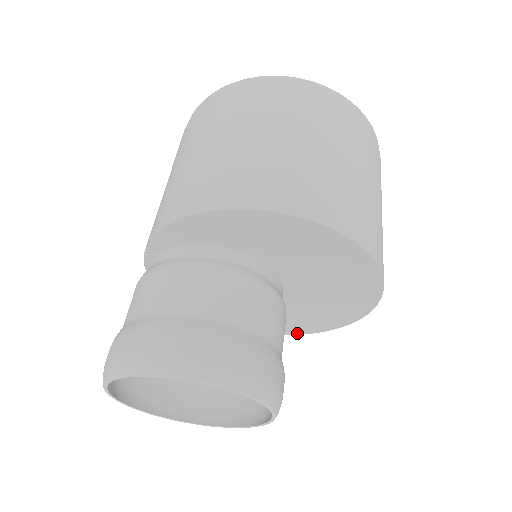
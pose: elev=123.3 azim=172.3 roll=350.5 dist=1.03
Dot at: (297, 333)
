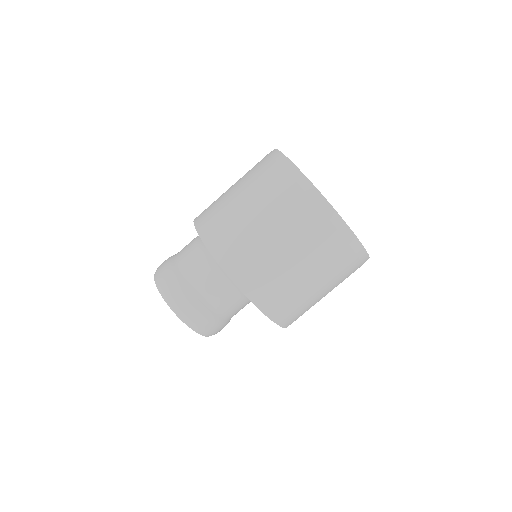
Dot at: occluded
